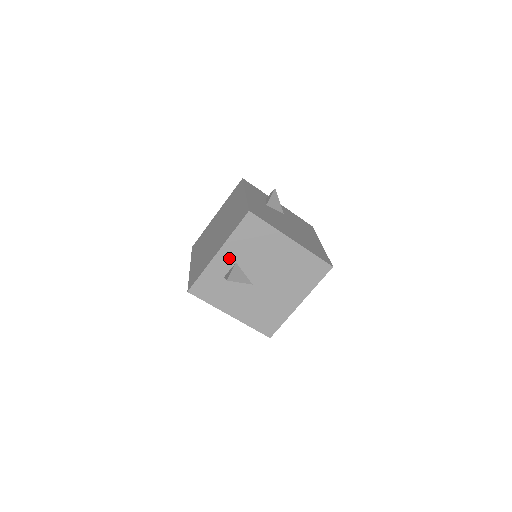
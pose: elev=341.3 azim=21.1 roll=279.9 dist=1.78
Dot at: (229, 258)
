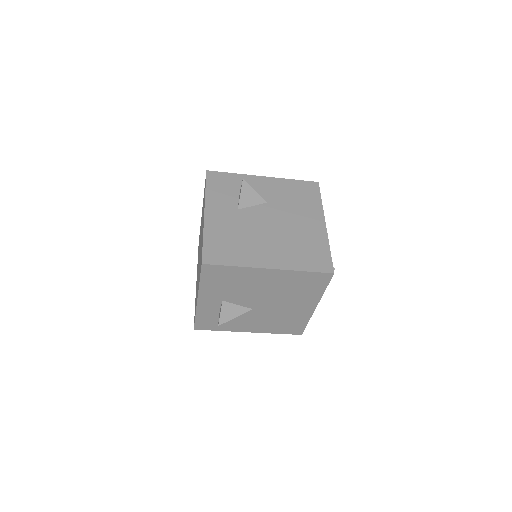
Dot at: (213, 300)
